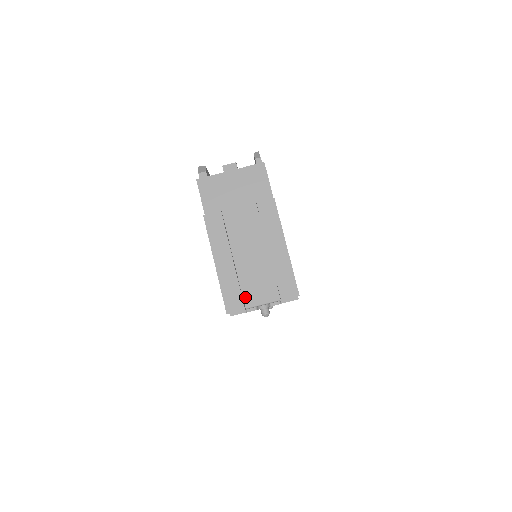
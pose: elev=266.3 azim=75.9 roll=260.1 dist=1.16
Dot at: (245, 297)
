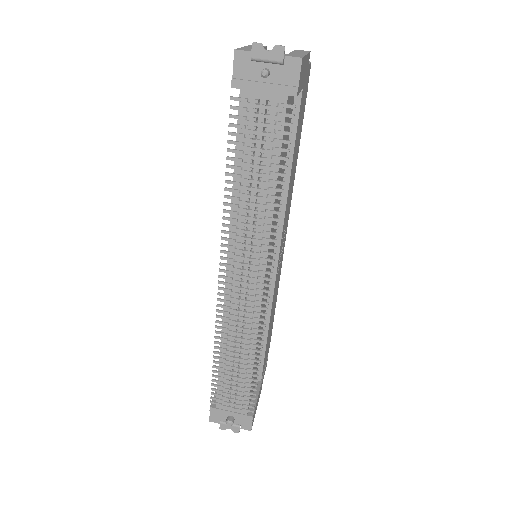
Dot at: occluded
